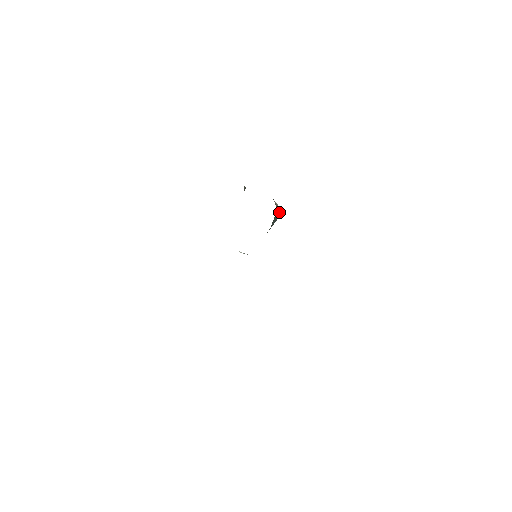
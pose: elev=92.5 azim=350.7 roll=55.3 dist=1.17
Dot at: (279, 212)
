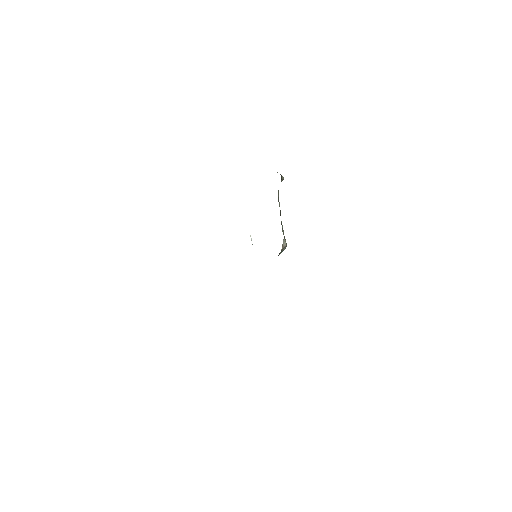
Dot at: (285, 248)
